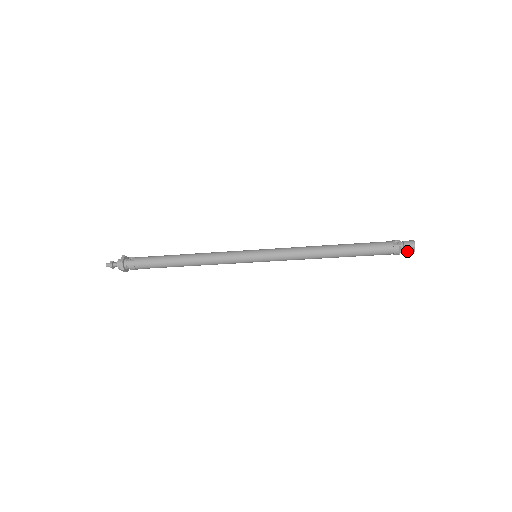
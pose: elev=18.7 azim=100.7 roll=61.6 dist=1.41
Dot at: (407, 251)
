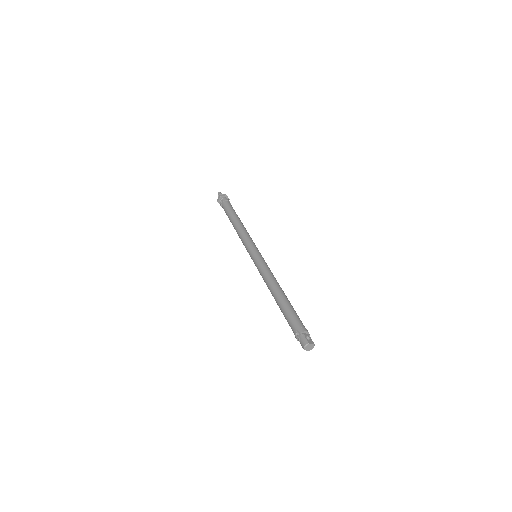
Dot at: occluded
